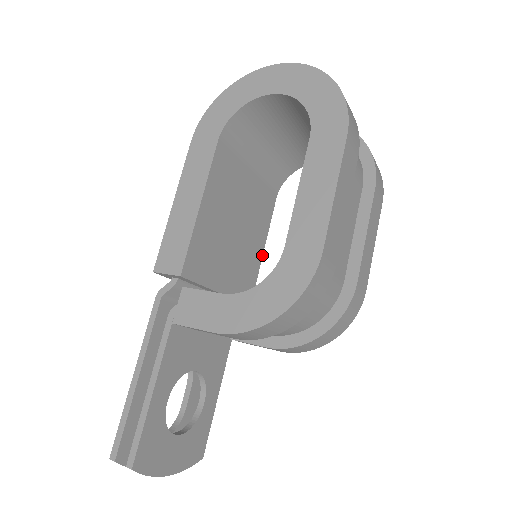
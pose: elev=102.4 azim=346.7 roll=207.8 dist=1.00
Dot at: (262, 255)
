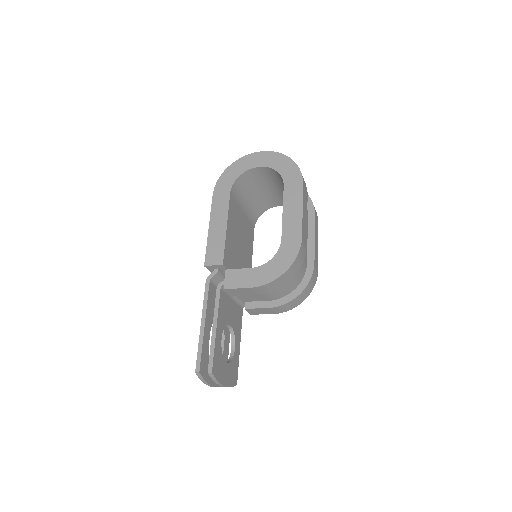
Dot at: (251, 263)
